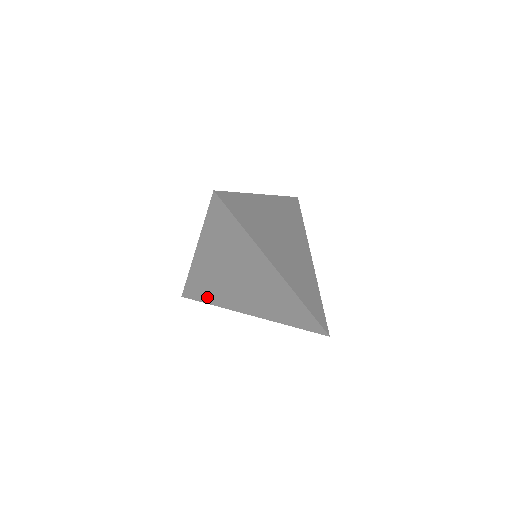
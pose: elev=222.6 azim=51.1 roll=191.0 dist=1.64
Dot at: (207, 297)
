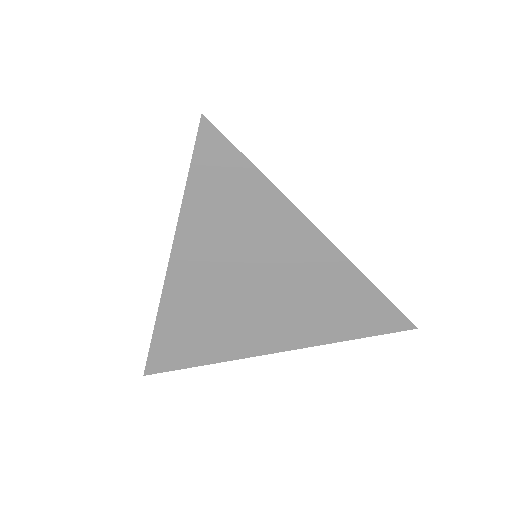
Dot at: (194, 354)
